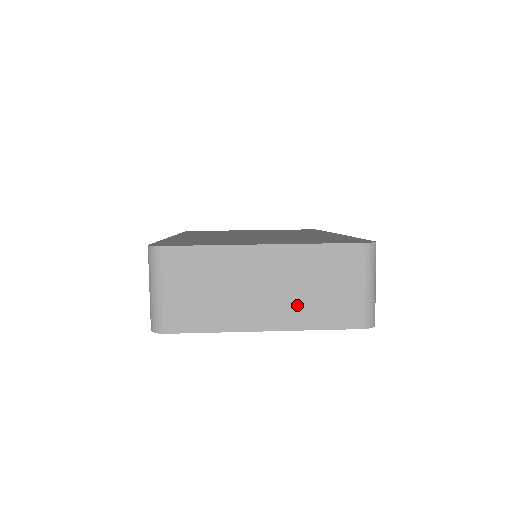
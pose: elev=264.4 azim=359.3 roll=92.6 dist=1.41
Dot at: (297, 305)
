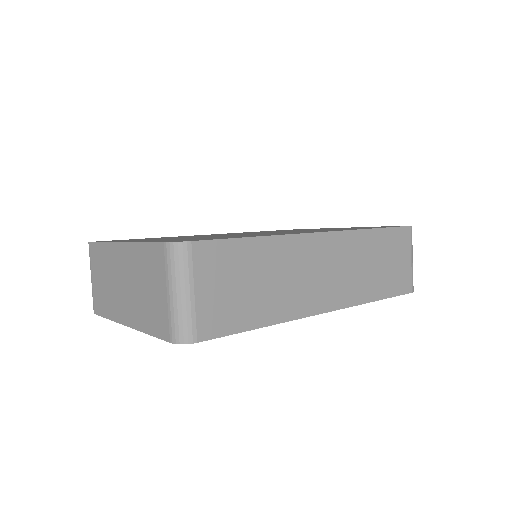
Dot at: (137, 305)
